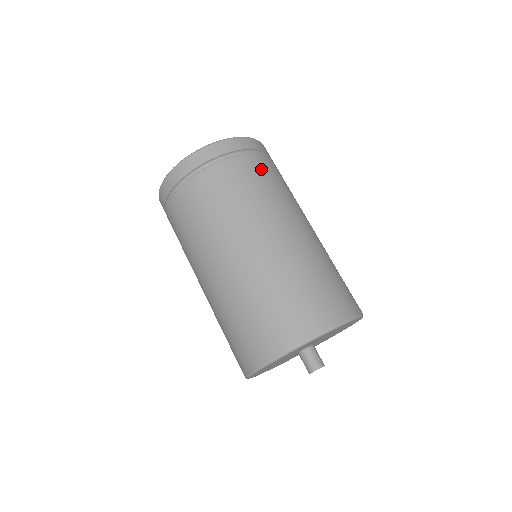
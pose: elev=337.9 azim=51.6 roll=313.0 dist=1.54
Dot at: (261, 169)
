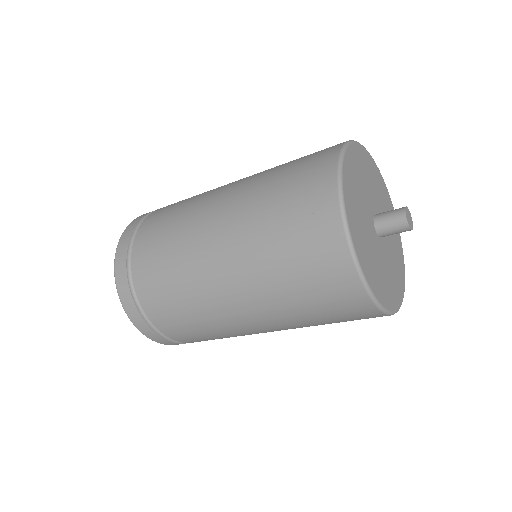
Dot at: occluded
